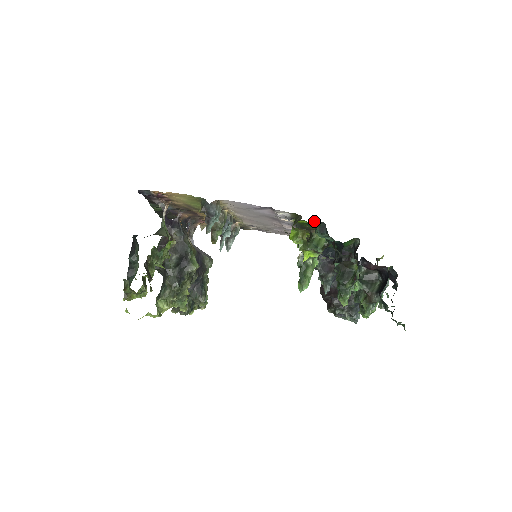
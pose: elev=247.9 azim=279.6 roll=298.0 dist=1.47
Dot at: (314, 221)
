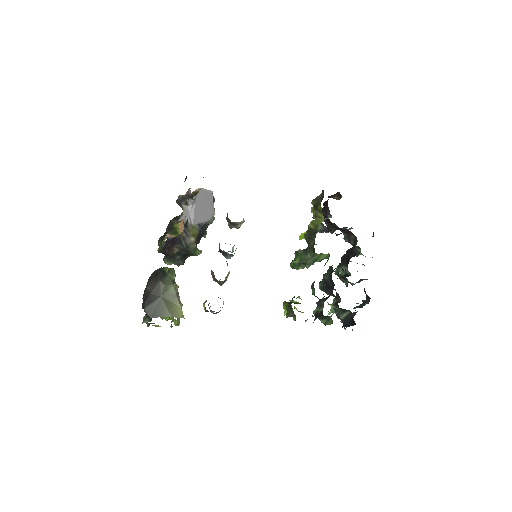
Dot at: occluded
